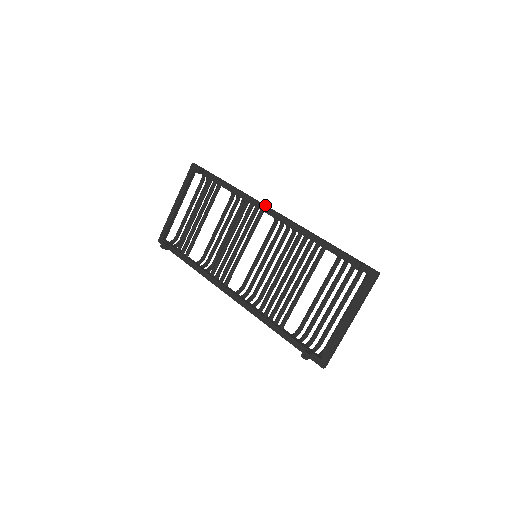
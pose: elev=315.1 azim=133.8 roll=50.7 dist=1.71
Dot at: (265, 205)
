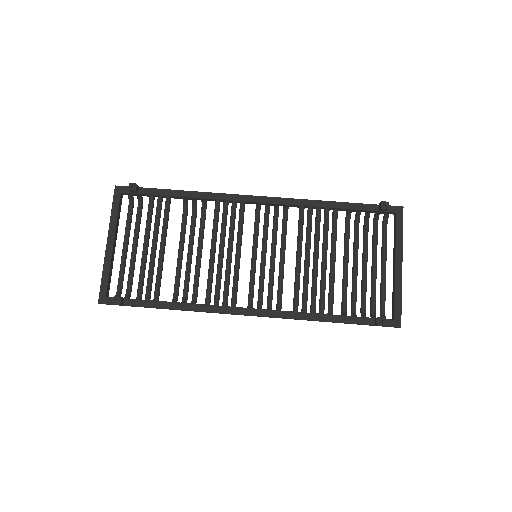
Dot at: (244, 195)
